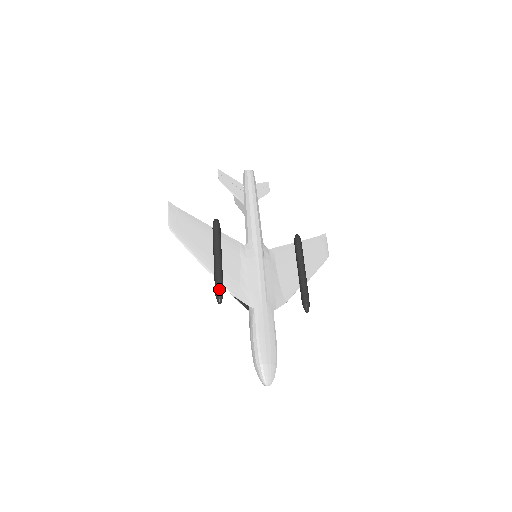
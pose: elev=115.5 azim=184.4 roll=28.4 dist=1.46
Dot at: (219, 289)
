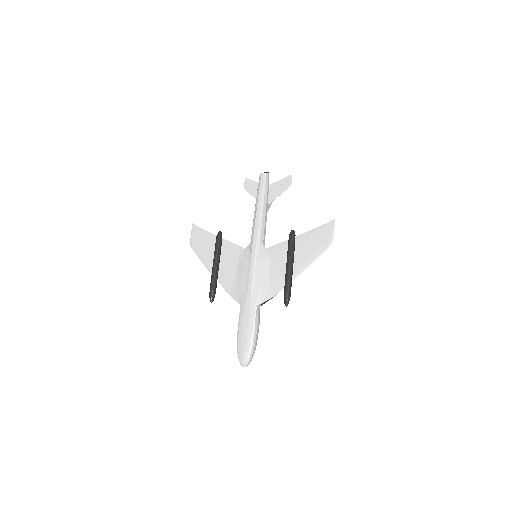
Dot at: (210, 291)
